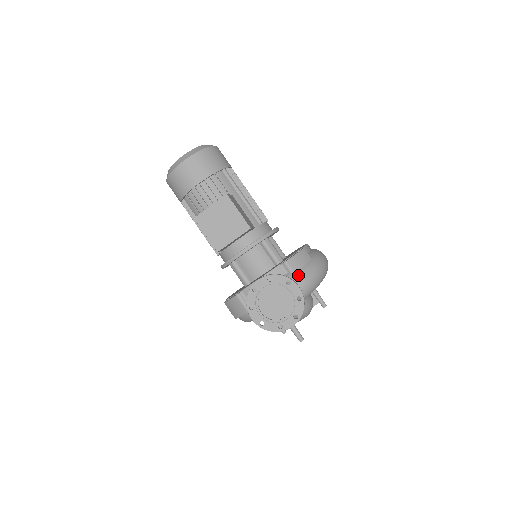
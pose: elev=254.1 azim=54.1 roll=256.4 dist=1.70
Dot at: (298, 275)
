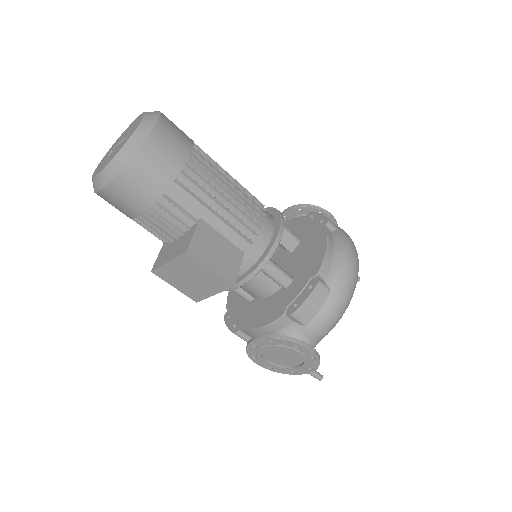
Dot at: (310, 327)
